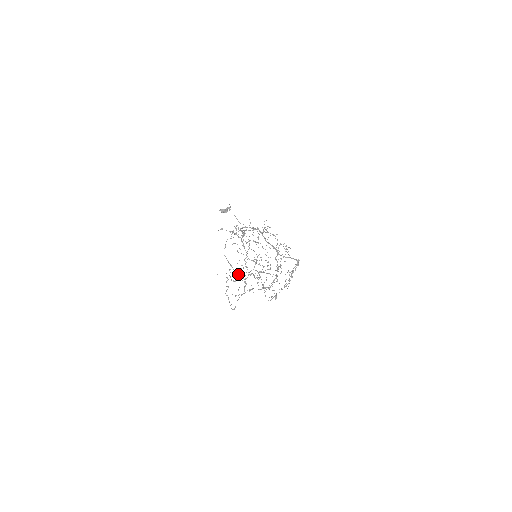
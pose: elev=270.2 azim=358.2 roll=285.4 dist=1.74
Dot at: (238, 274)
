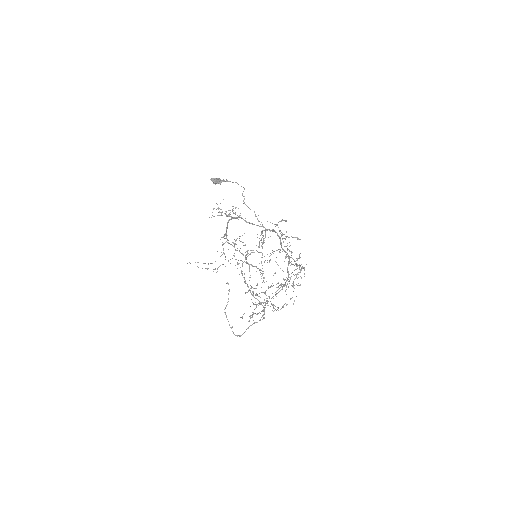
Dot at: (258, 300)
